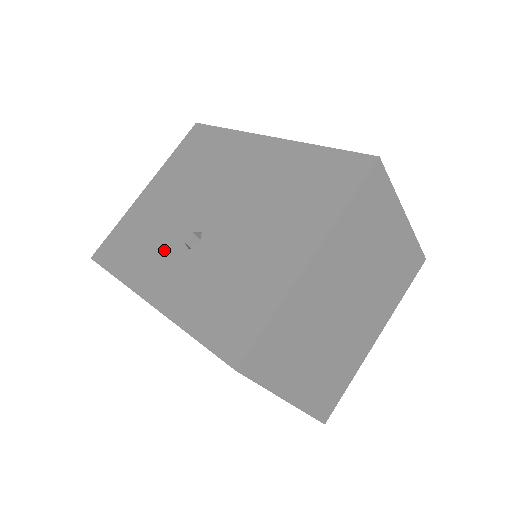
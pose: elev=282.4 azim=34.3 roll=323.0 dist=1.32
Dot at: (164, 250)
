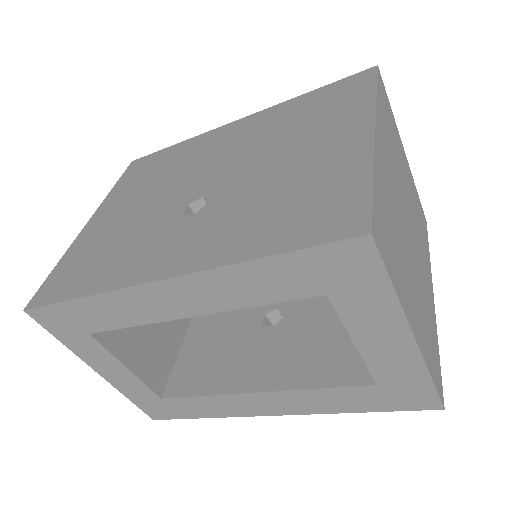
Dot at: (154, 235)
